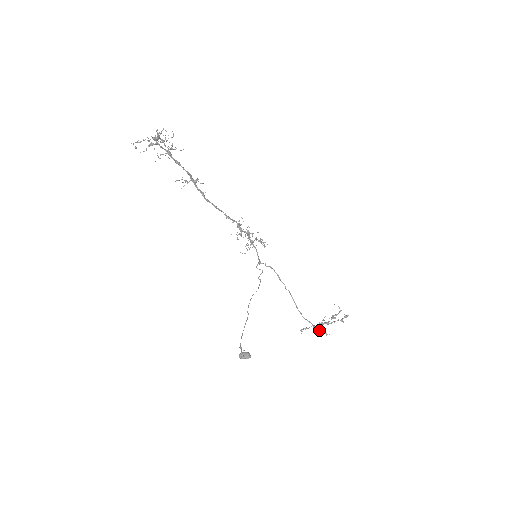
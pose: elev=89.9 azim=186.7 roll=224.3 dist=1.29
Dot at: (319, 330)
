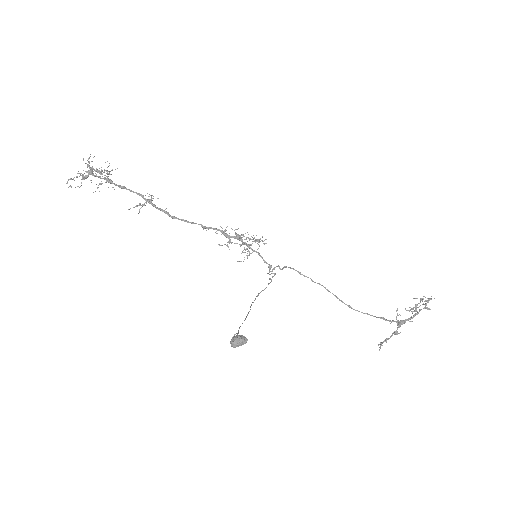
Dot at: (389, 321)
